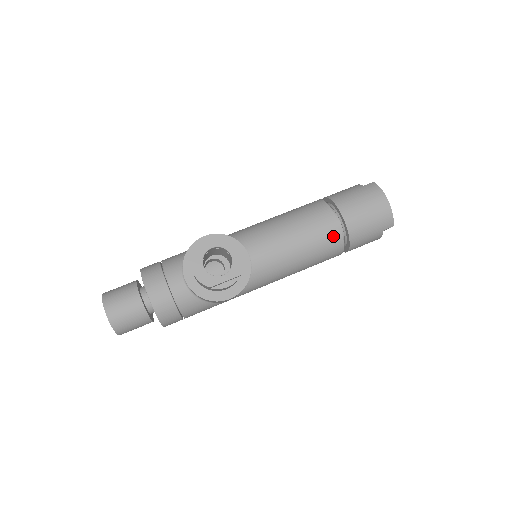
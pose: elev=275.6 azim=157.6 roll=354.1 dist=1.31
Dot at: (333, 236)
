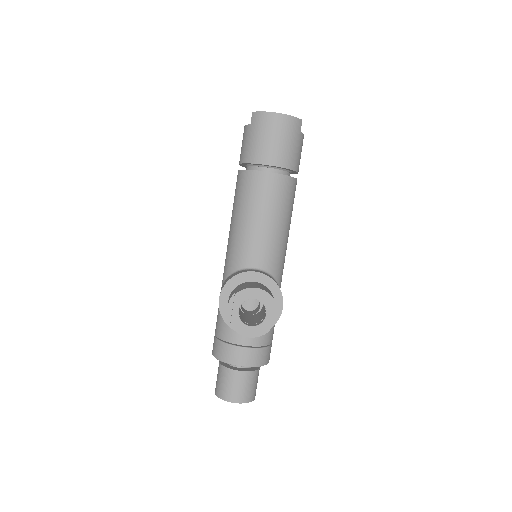
Dot at: (280, 184)
